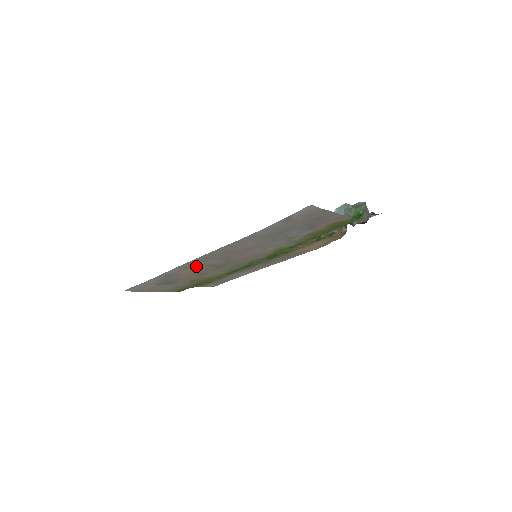
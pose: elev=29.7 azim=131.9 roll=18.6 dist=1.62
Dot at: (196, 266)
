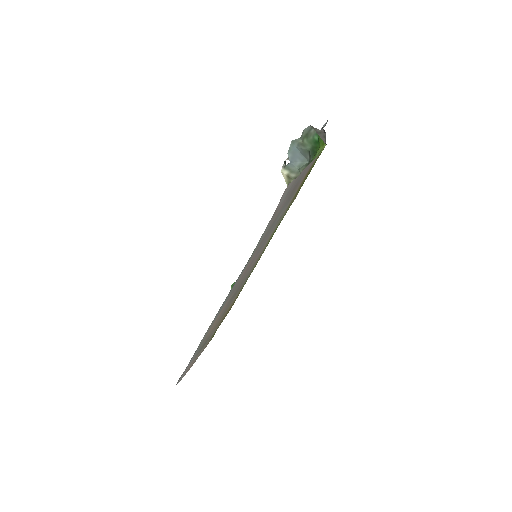
Dot at: (218, 316)
